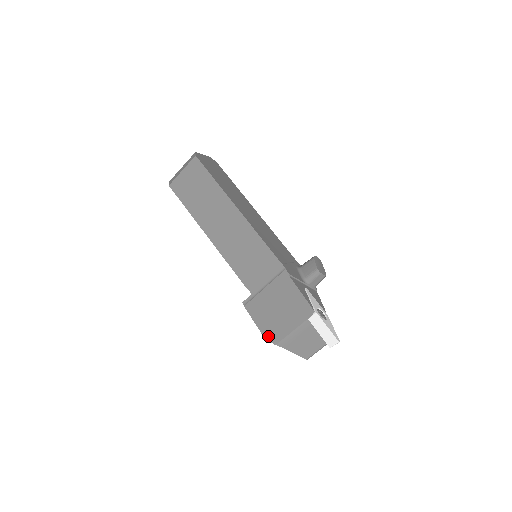
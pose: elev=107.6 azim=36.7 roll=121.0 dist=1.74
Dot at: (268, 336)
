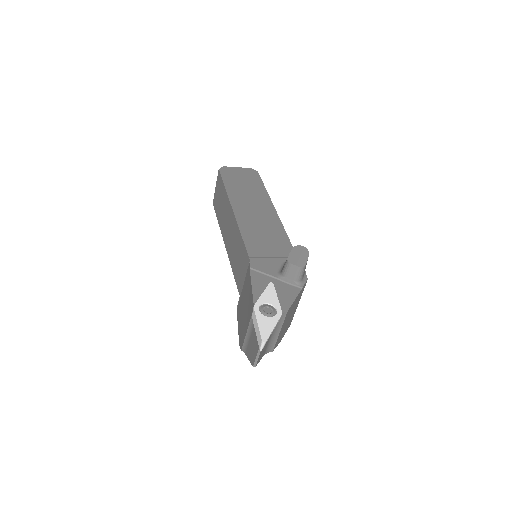
Dot at: (240, 341)
